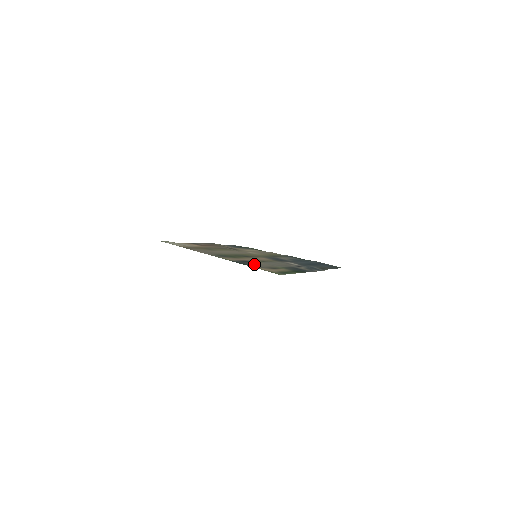
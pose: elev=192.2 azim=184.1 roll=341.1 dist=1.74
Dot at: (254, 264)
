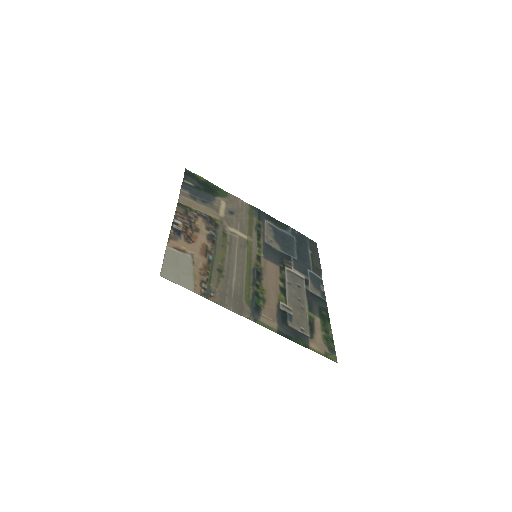
Dot at: (295, 325)
